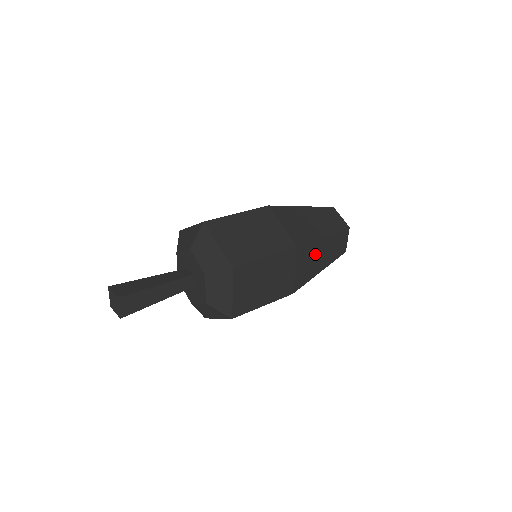
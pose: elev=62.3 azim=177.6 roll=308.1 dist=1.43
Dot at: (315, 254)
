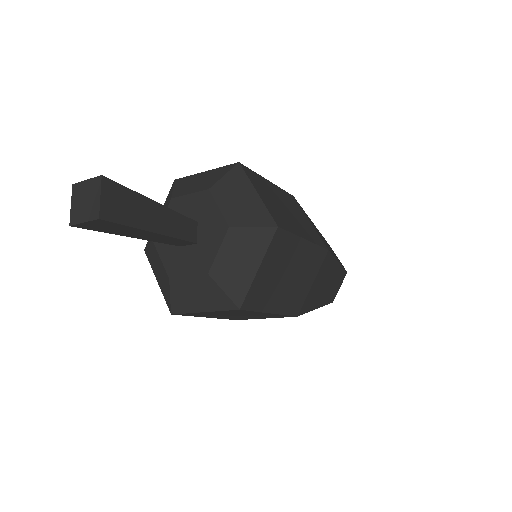
Dot at: occluded
